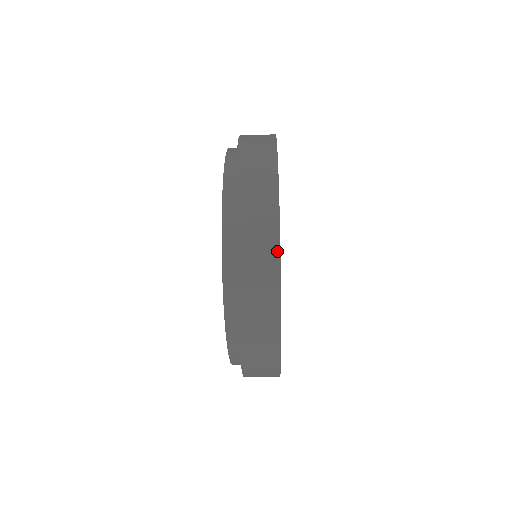
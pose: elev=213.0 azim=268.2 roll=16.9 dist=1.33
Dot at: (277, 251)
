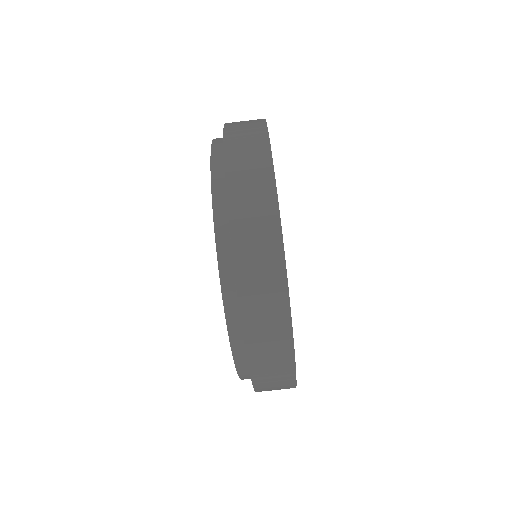
Dot at: occluded
